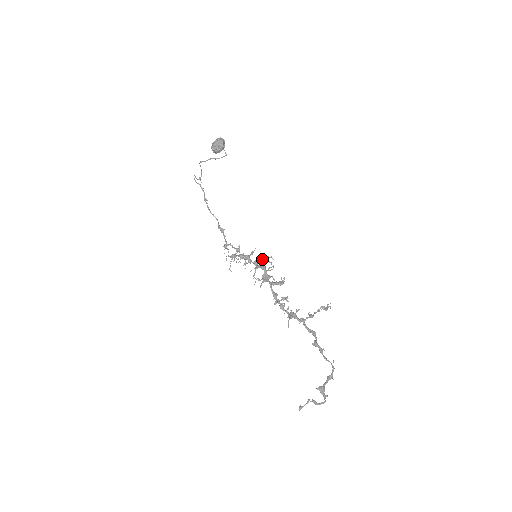
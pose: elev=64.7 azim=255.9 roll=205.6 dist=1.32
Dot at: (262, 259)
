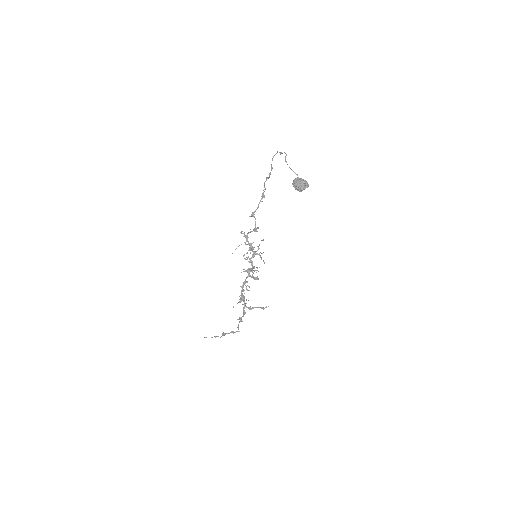
Dot at: (260, 256)
